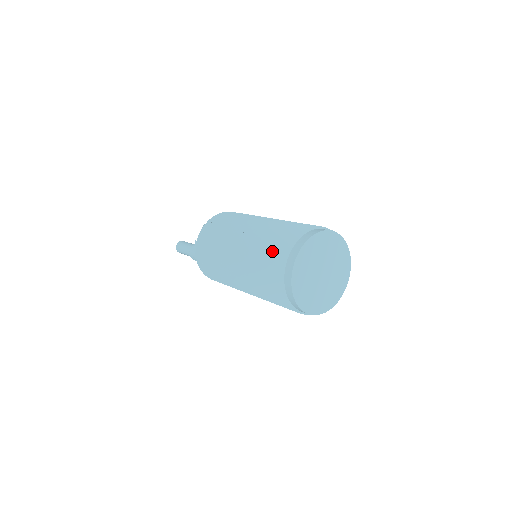
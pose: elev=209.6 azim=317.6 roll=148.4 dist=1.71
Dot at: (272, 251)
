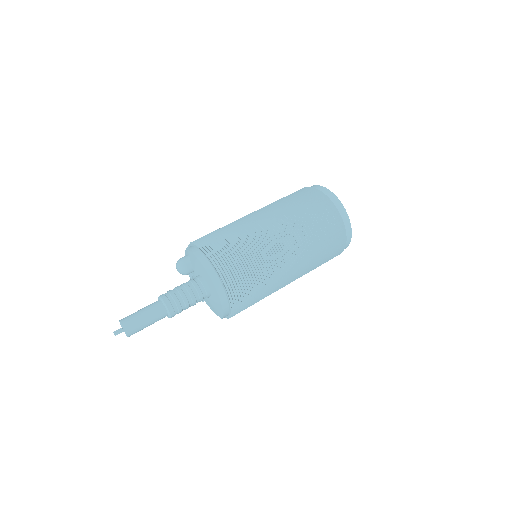
Dot at: occluded
